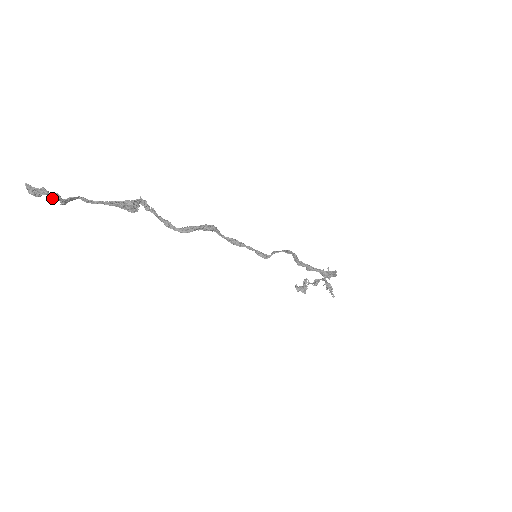
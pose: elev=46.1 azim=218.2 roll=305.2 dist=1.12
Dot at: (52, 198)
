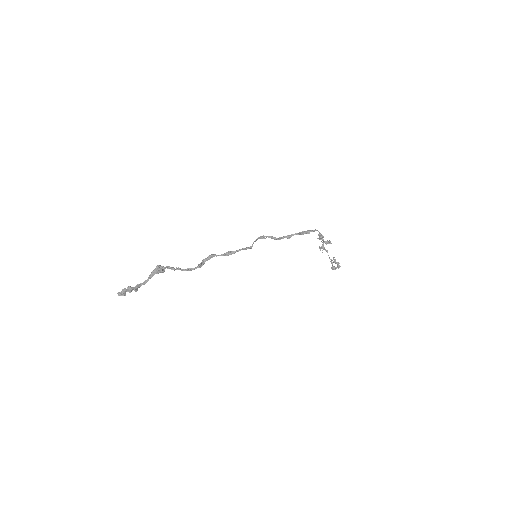
Dot at: (130, 291)
